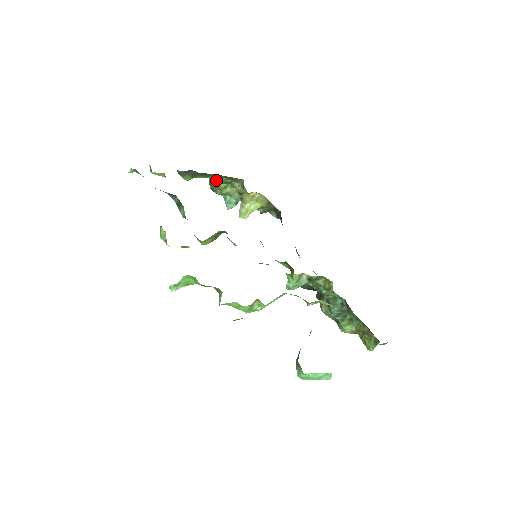
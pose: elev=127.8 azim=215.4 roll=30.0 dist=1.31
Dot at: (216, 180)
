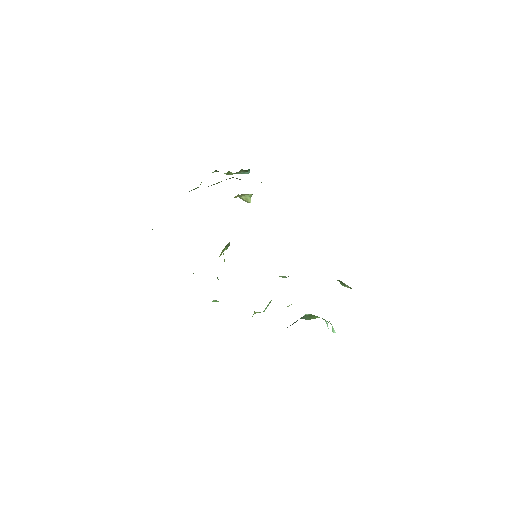
Dot at: occluded
